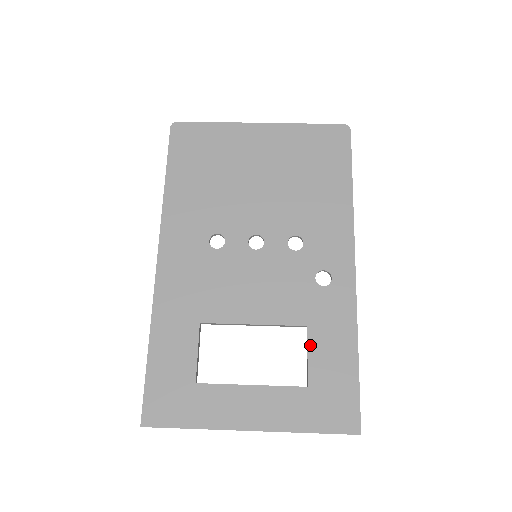
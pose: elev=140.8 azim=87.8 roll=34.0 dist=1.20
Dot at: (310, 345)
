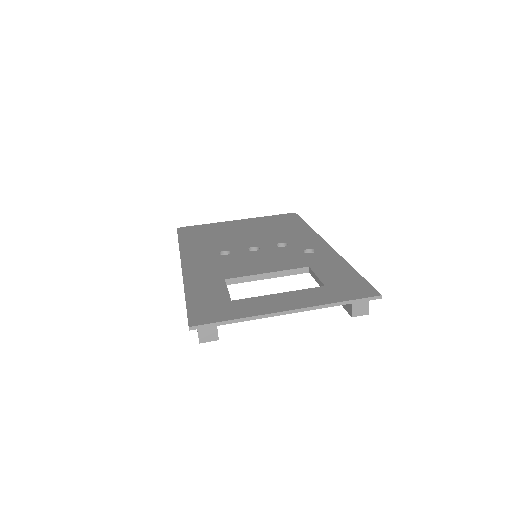
Dot at: (316, 272)
